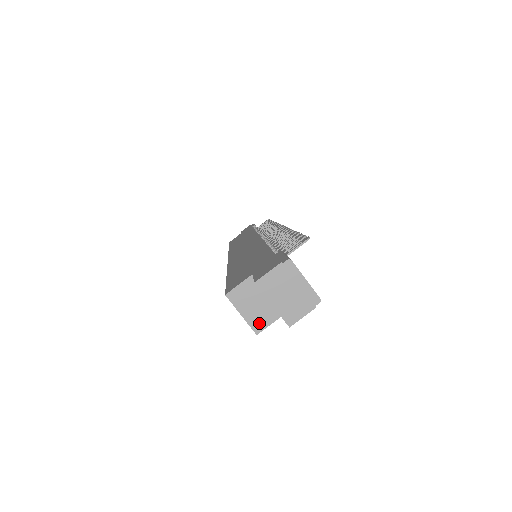
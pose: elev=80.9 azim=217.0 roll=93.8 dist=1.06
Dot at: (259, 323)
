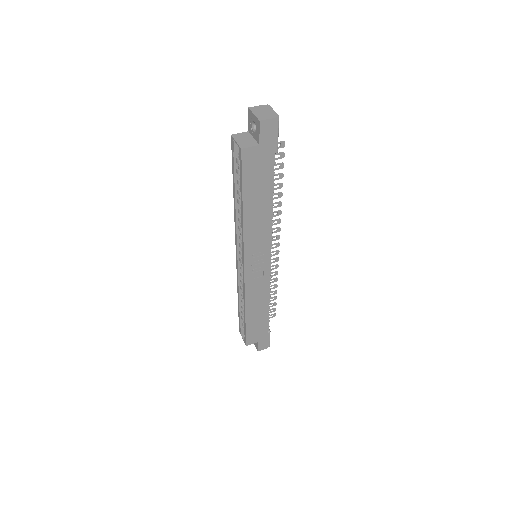
Dot at: (245, 145)
